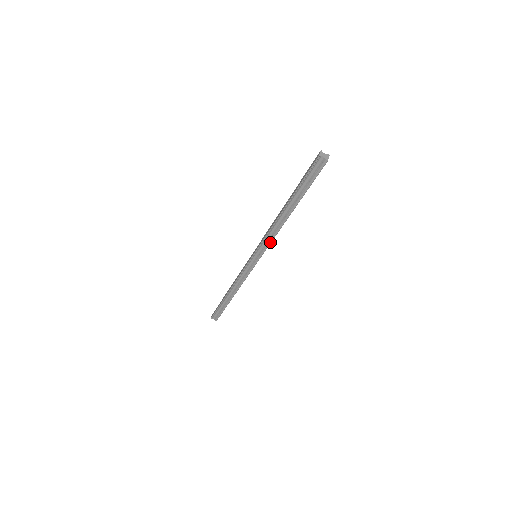
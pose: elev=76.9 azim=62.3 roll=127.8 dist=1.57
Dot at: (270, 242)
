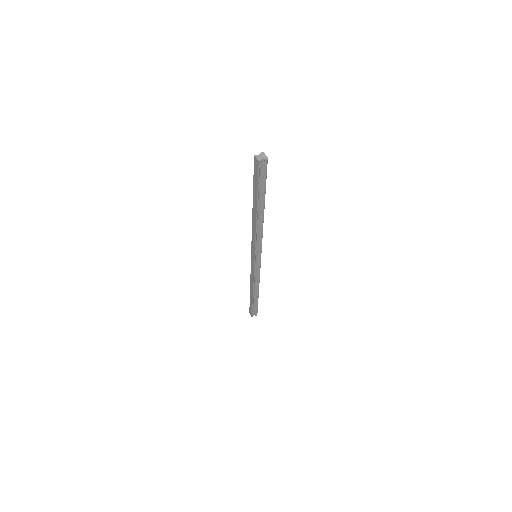
Dot at: (261, 240)
